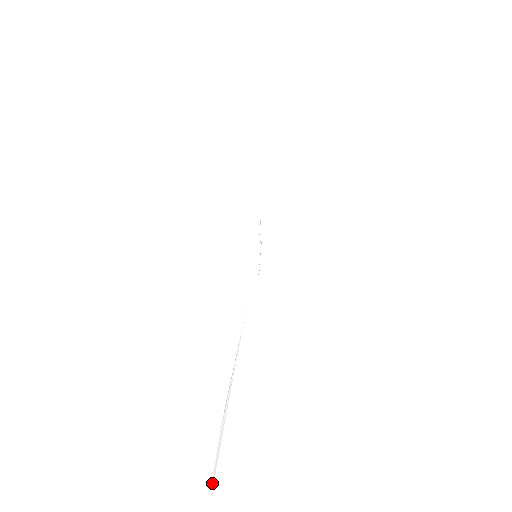
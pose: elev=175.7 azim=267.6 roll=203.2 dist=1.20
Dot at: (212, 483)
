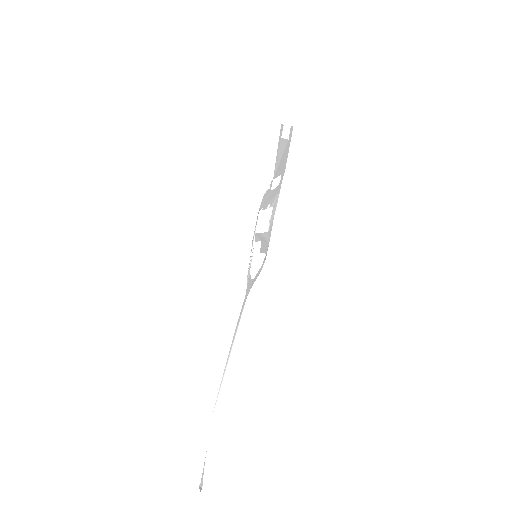
Dot at: (204, 463)
